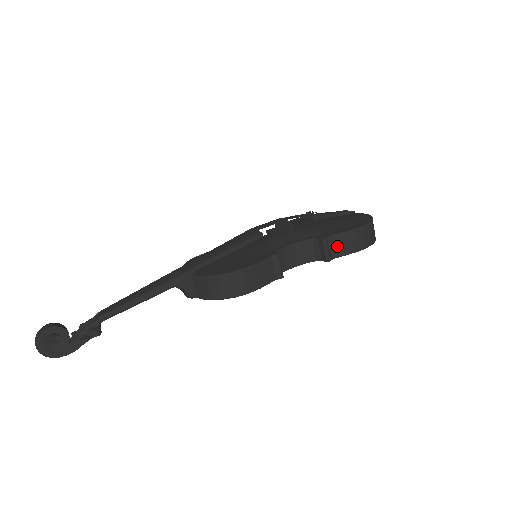
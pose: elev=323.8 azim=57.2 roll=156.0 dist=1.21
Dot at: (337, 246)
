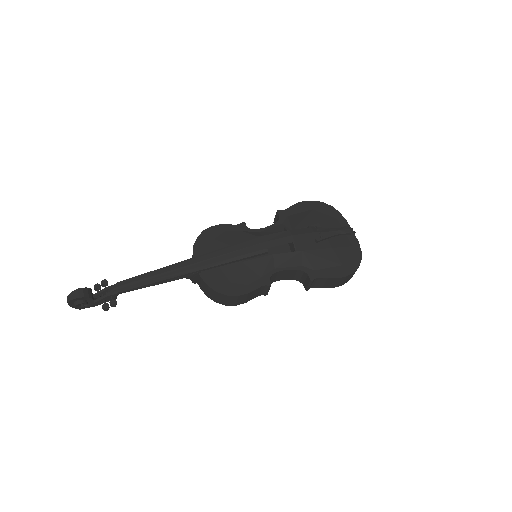
Dot at: (319, 283)
